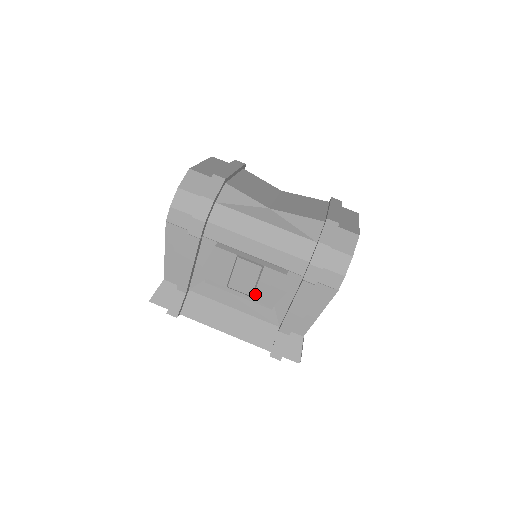
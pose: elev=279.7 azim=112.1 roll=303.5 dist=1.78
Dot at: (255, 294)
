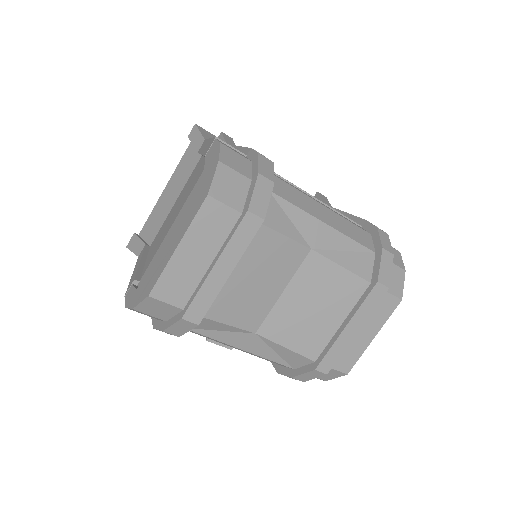
Dot at: occluded
